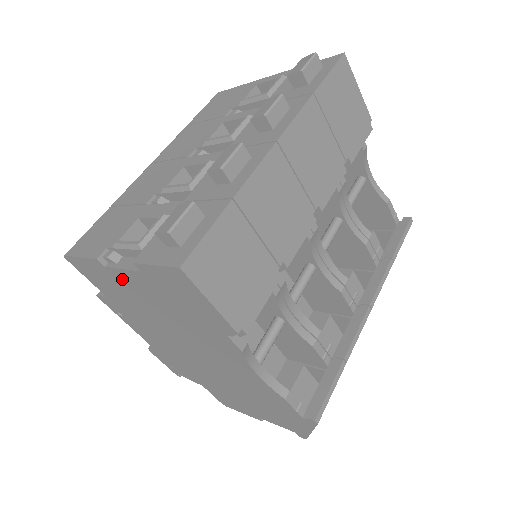
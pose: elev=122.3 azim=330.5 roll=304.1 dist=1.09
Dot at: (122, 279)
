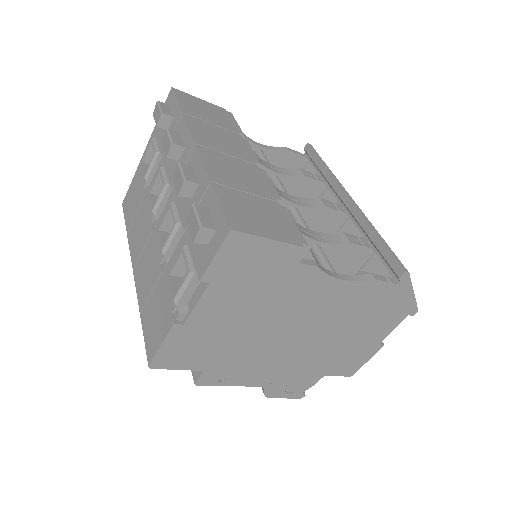
Dot at: (202, 319)
